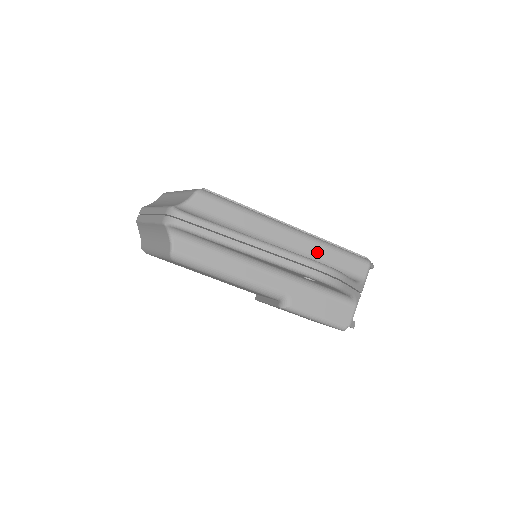
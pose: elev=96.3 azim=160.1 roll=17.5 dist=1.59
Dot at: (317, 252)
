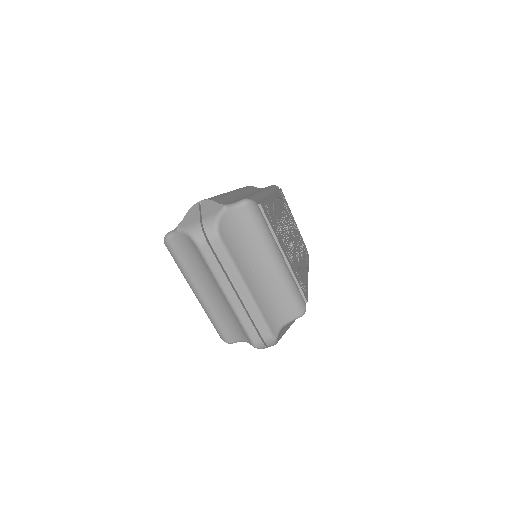
Dot at: occluded
